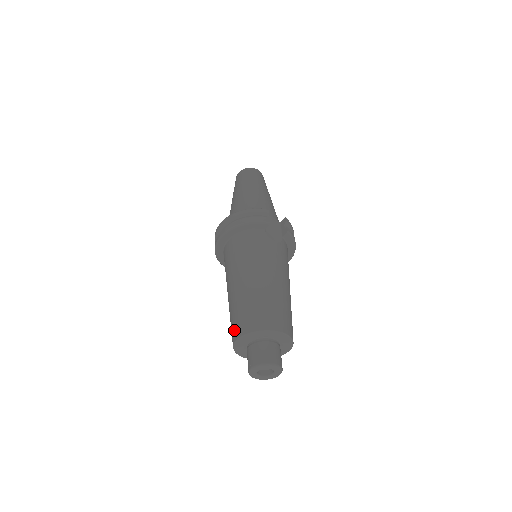
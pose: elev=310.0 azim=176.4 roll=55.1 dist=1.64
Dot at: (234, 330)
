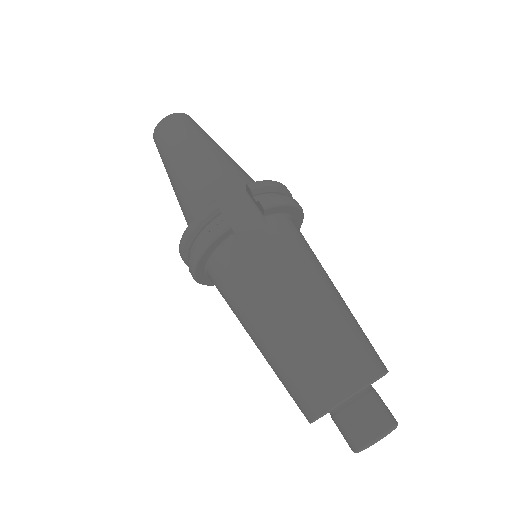
Dot at: occluded
